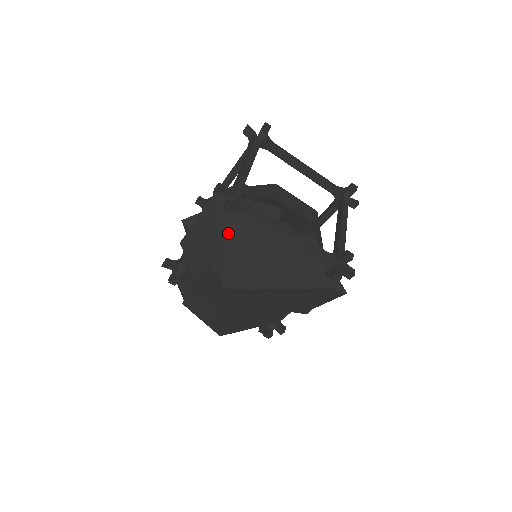
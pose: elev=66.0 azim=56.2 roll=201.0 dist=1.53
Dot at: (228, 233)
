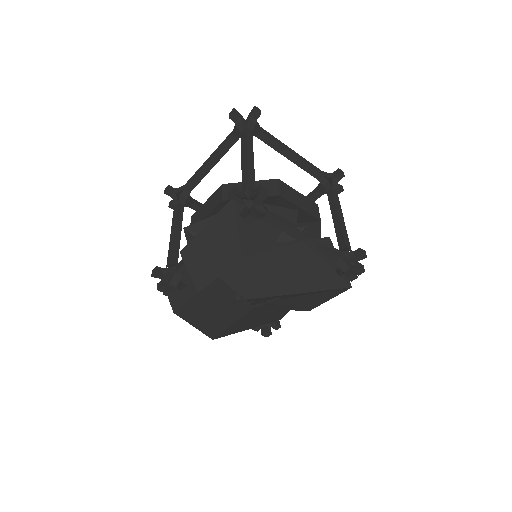
Dot at: (242, 241)
